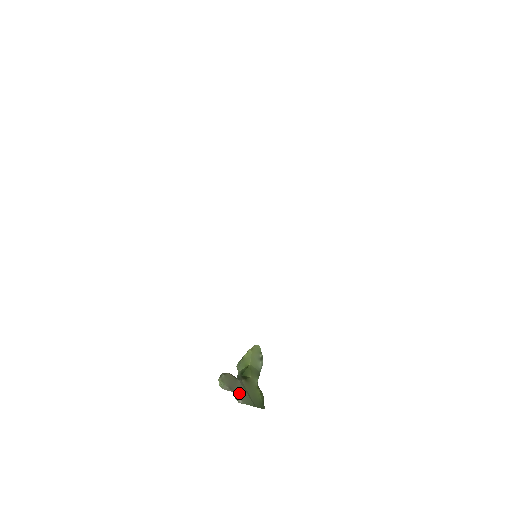
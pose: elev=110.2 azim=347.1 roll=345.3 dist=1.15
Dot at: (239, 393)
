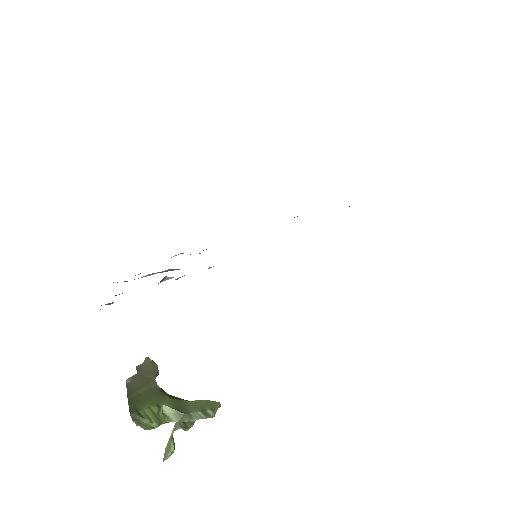
Dot at: (138, 379)
